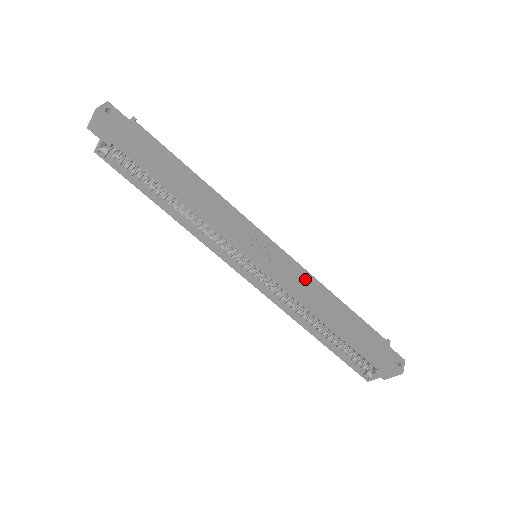
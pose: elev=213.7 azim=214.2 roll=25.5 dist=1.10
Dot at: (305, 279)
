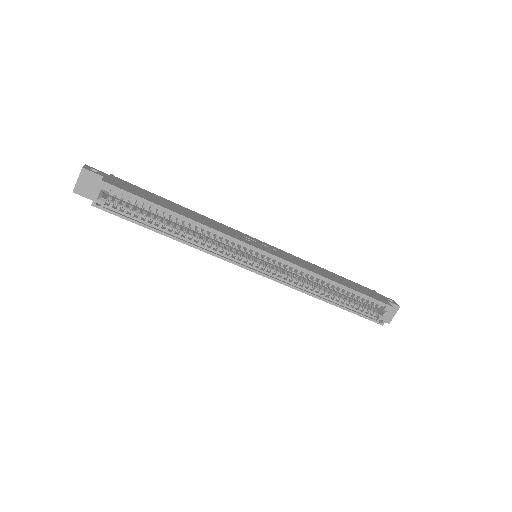
Dot at: (300, 260)
